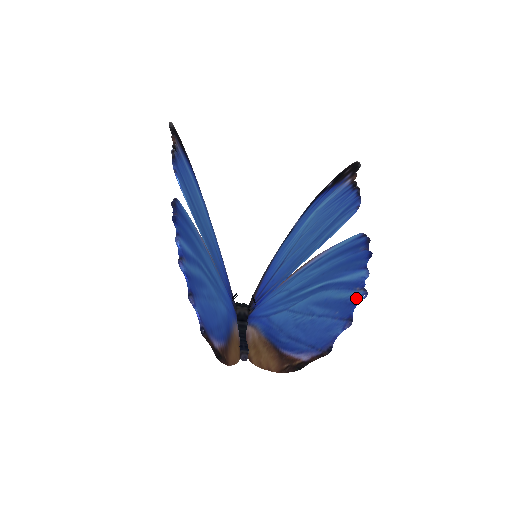
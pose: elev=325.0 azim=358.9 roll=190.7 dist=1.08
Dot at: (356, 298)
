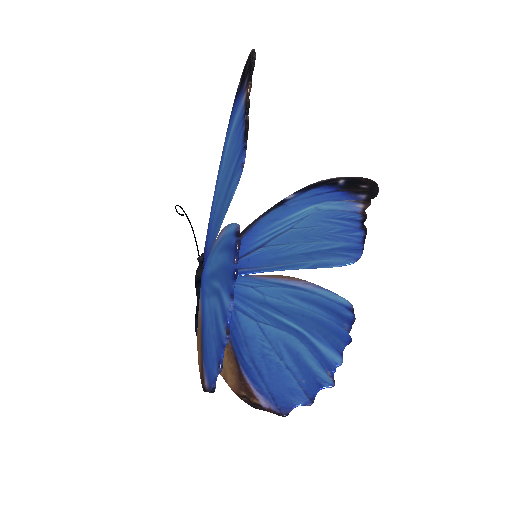
Dot at: (325, 383)
